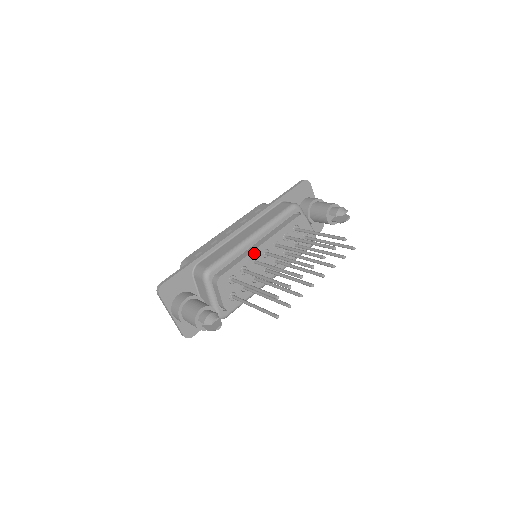
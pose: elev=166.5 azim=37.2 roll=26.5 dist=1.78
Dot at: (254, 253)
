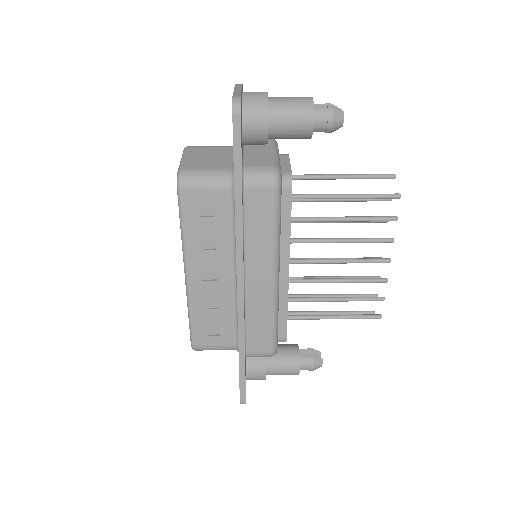
Dot at: (288, 284)
